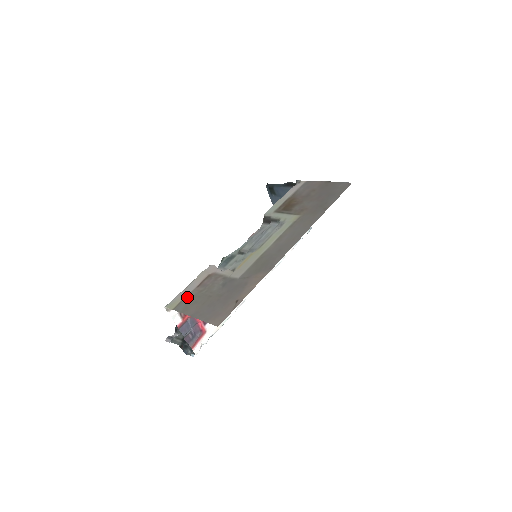
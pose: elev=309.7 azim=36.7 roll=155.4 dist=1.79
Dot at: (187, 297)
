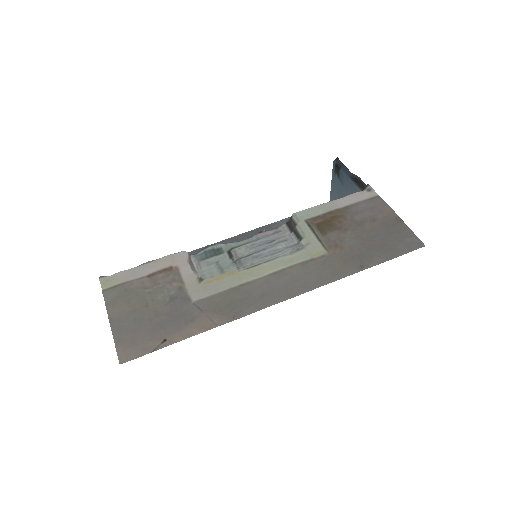
Dot at: (127, 284)
